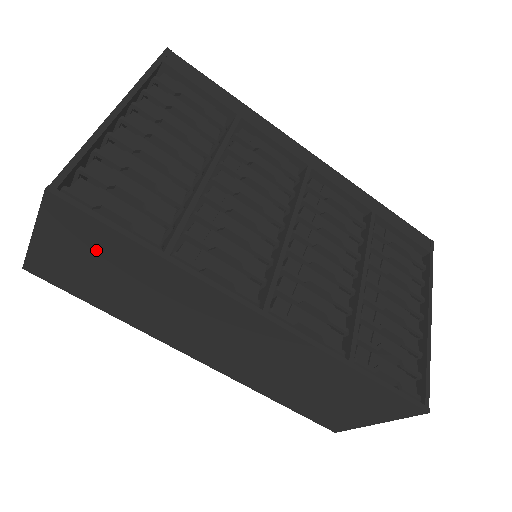
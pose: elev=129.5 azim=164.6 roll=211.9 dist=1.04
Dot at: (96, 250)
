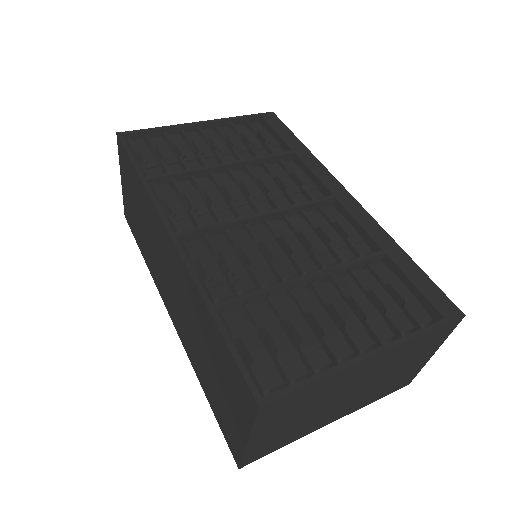
Dot at: (131, 183)
